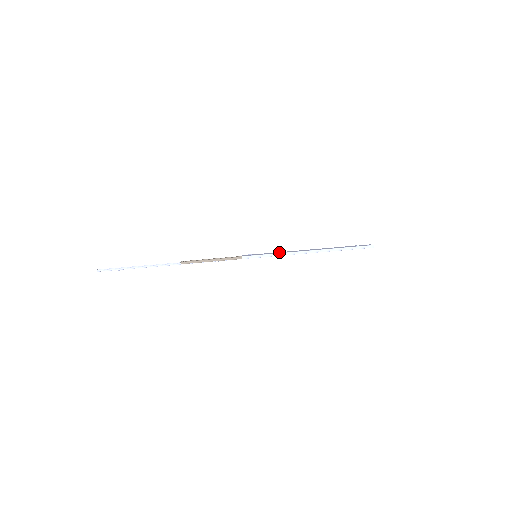
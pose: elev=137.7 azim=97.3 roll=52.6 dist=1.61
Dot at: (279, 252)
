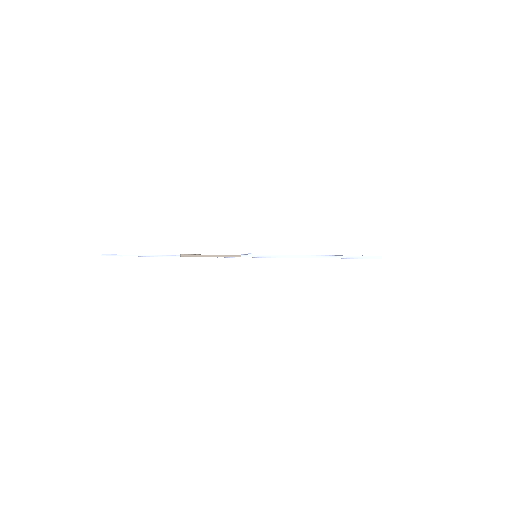
Dot at: occluded
